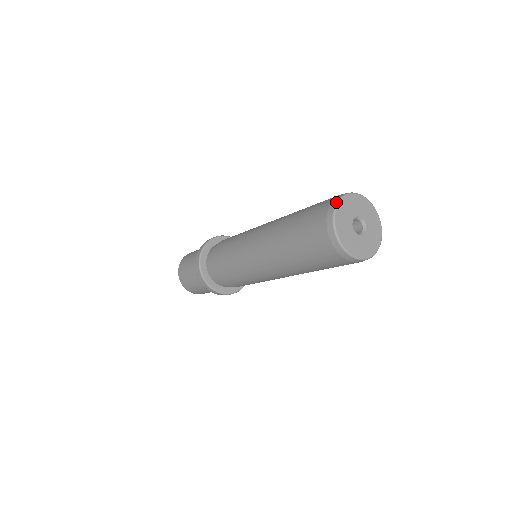
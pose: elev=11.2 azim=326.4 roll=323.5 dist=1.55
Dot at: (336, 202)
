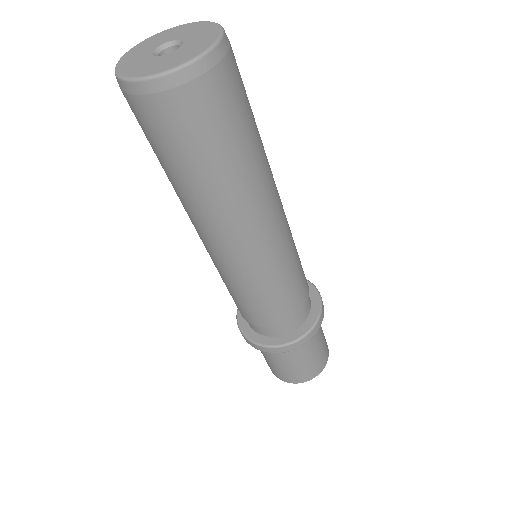
Dot at: (124, 57)
